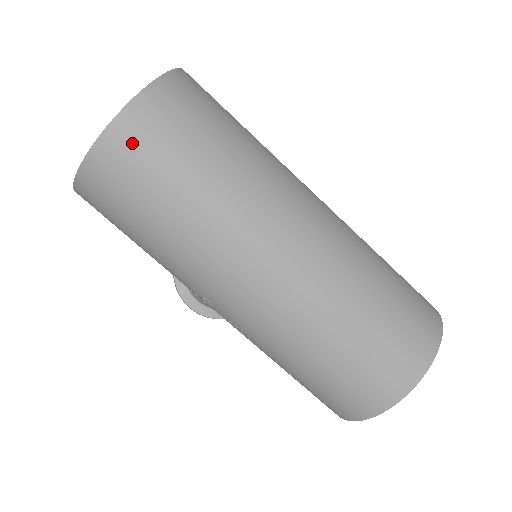
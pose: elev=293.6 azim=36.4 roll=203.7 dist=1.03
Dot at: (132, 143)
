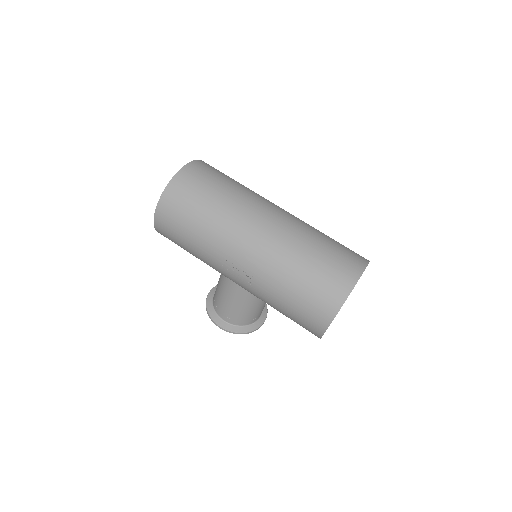
Dot at: (186, 181)
